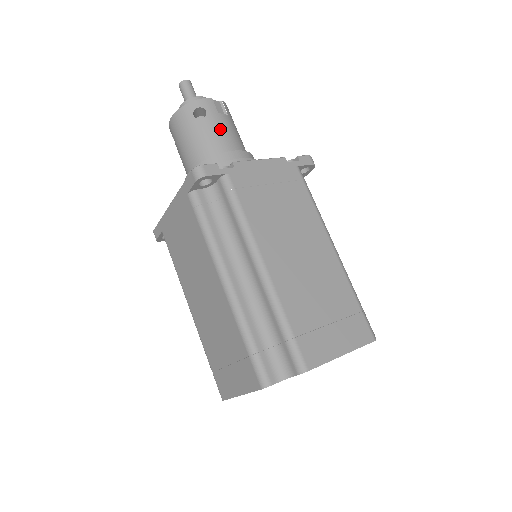
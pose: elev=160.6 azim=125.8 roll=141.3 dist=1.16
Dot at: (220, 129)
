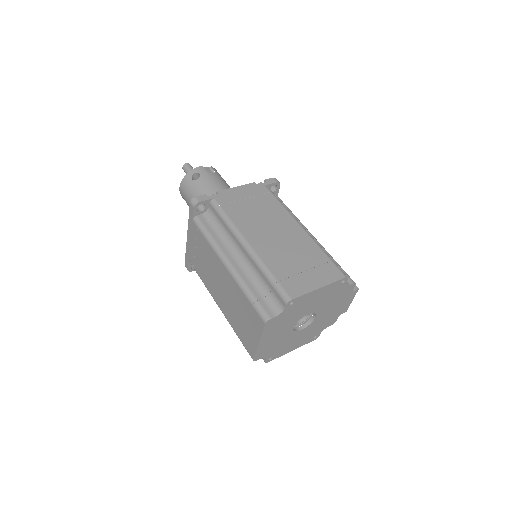
Dot at: (211, 181)
